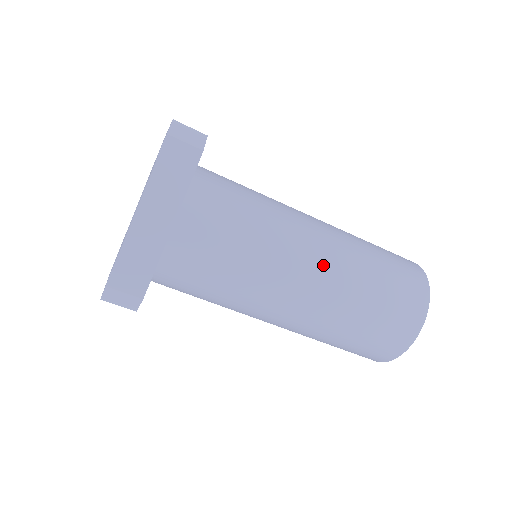
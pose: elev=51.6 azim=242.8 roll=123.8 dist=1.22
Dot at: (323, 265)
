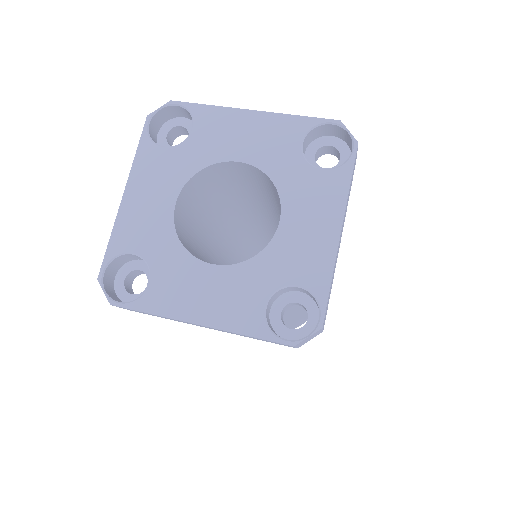
Dot at: occluded
